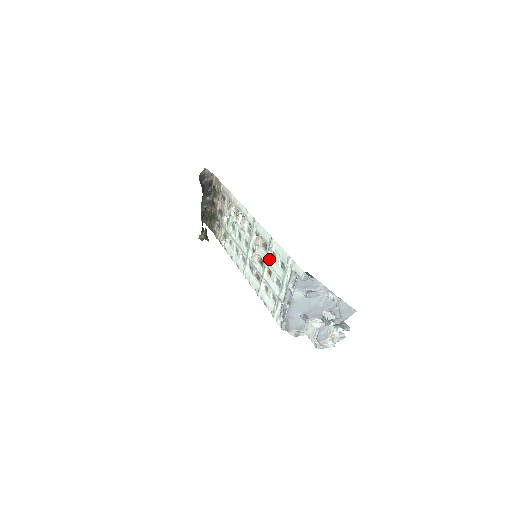
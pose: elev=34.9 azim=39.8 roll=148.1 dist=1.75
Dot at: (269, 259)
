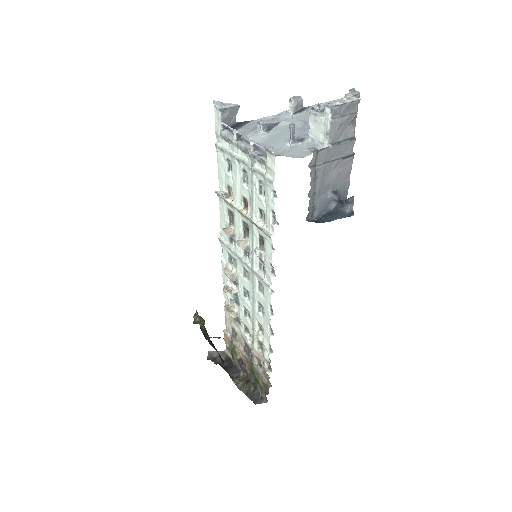
Dot at: (234, 202)
